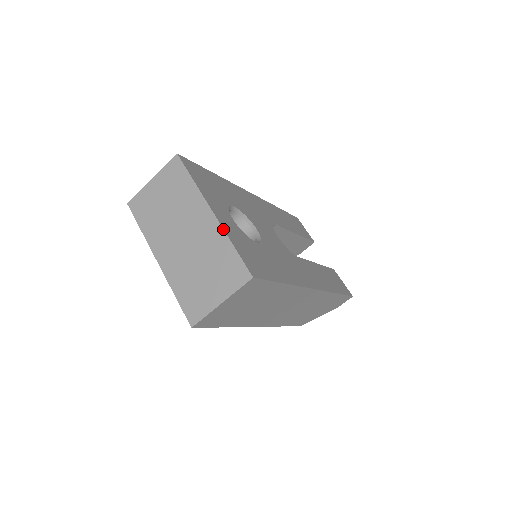
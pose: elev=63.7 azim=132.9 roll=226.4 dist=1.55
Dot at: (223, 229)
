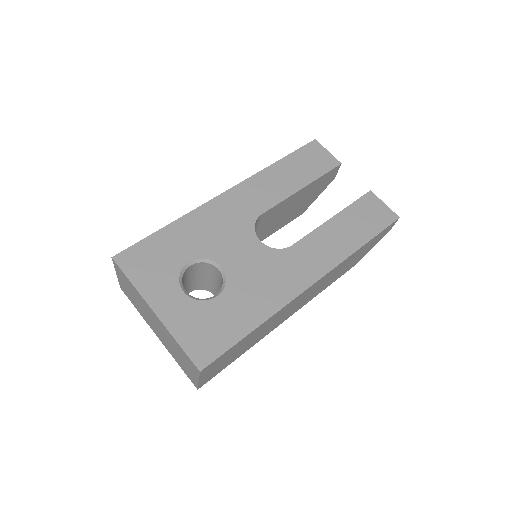
Dot at: (166, 328)
